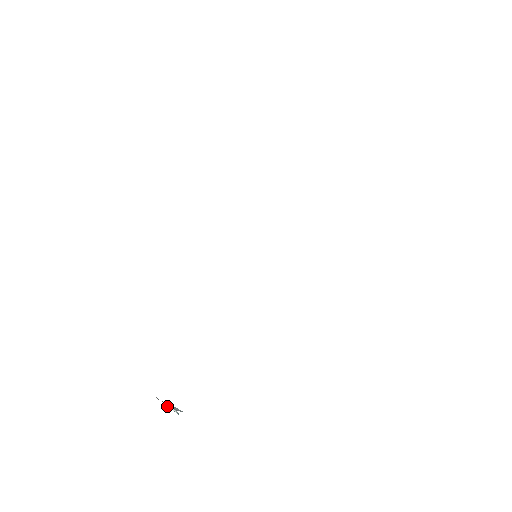
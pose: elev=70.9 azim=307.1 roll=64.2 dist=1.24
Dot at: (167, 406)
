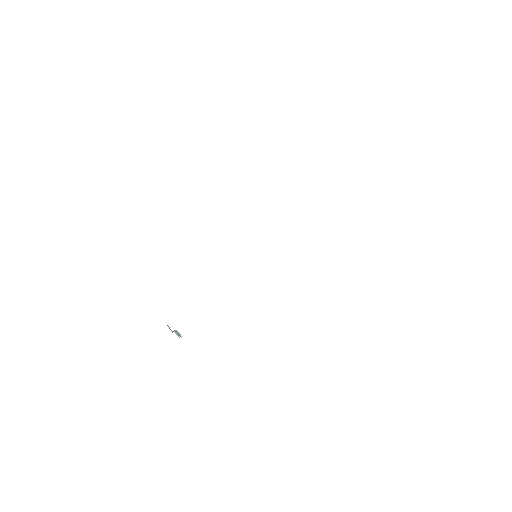
Dot at: occluded
